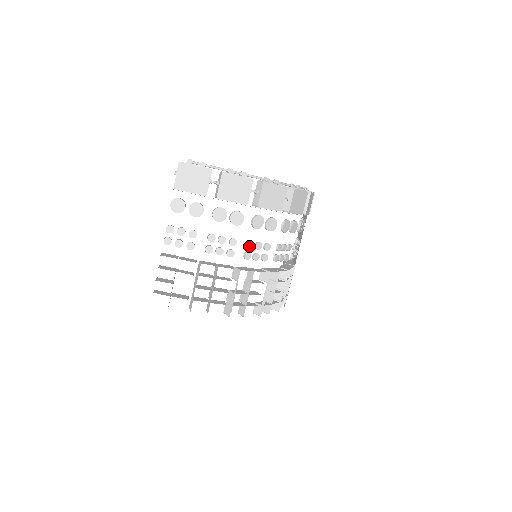
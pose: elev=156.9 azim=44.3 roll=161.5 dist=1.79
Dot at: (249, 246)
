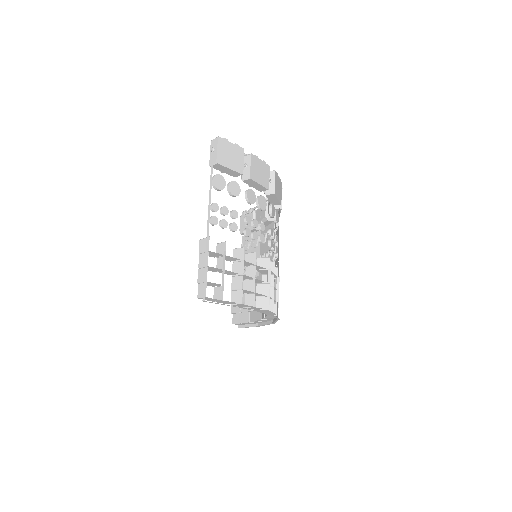
Dot at: (271, 233)
